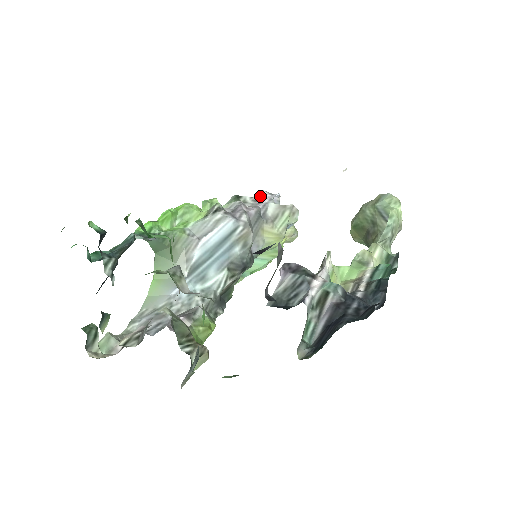
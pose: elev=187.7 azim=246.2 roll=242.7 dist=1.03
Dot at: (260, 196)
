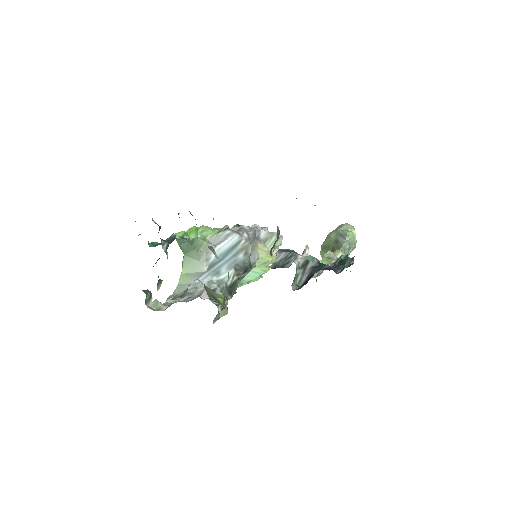
Dot at: (254, 227)
